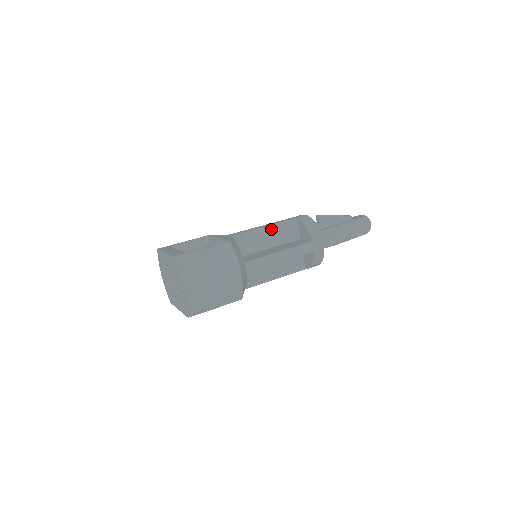
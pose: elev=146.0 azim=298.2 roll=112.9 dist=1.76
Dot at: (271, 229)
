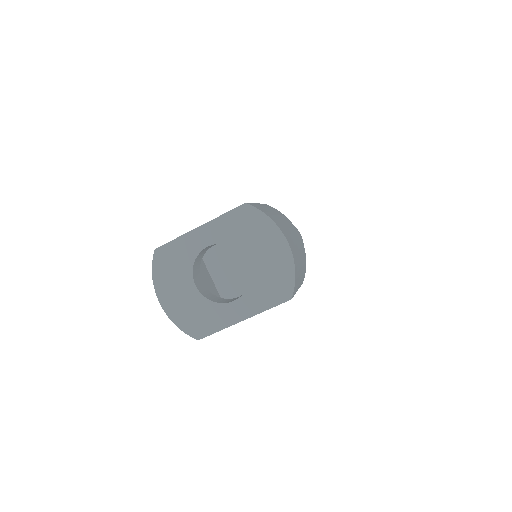
Dot at: occluded
